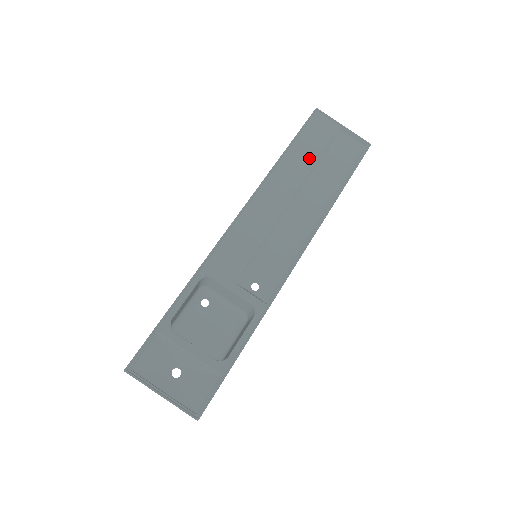
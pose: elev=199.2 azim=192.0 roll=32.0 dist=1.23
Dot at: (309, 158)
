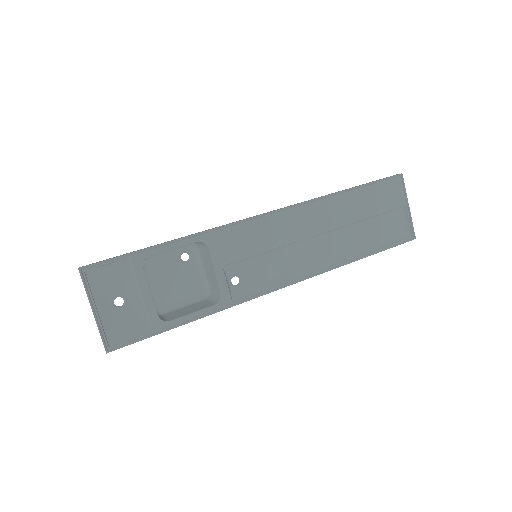
Dot at: (362, 210)
